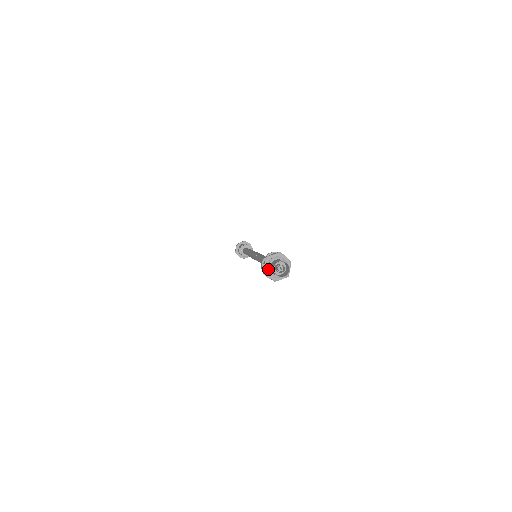
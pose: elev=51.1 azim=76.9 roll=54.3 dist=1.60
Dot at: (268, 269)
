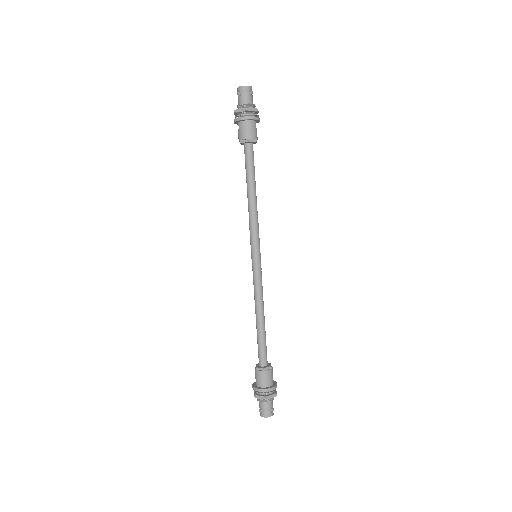
Dot at: (237, 106)
